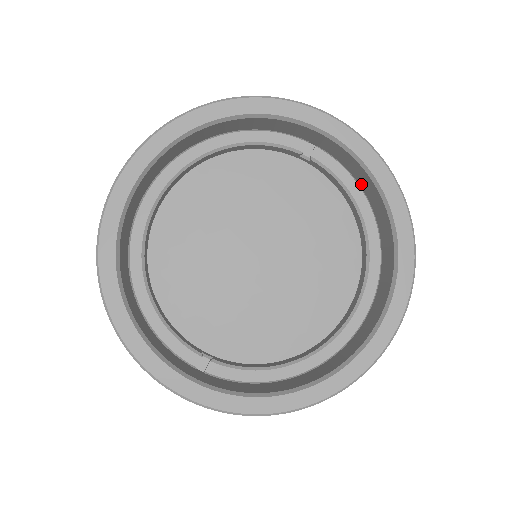
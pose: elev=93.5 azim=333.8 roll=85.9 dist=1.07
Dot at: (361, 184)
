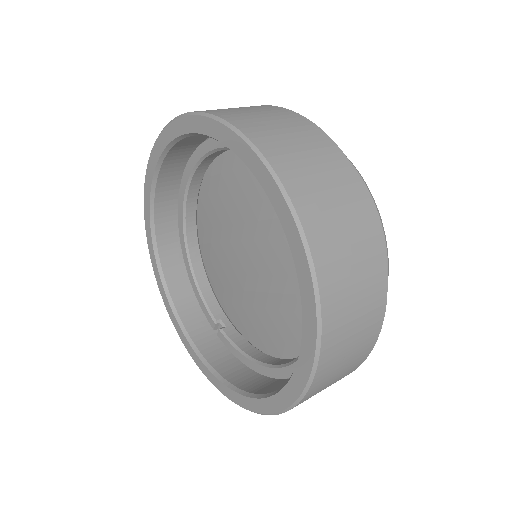
Dot at: occluded
